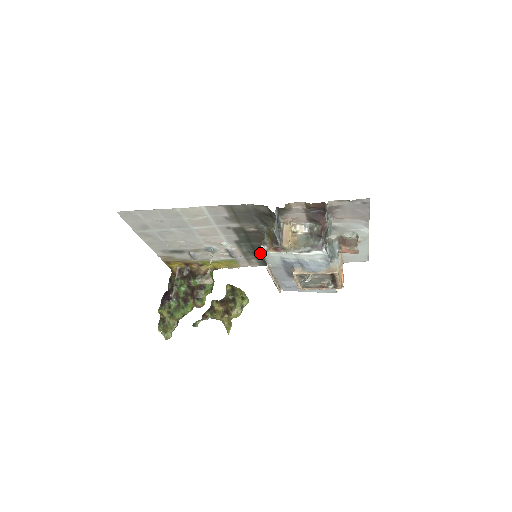
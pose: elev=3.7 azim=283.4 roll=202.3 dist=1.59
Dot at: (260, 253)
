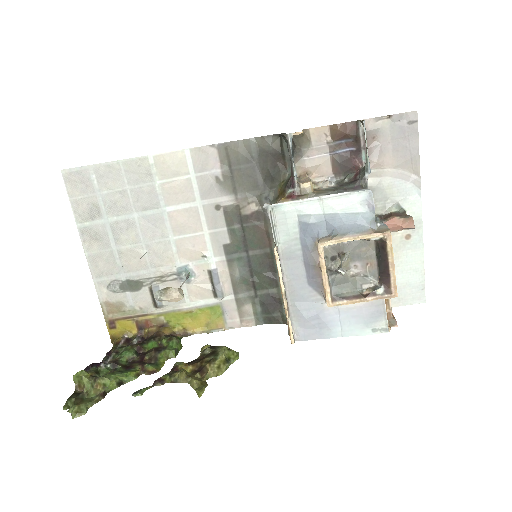
Dot at: (260, 282)
